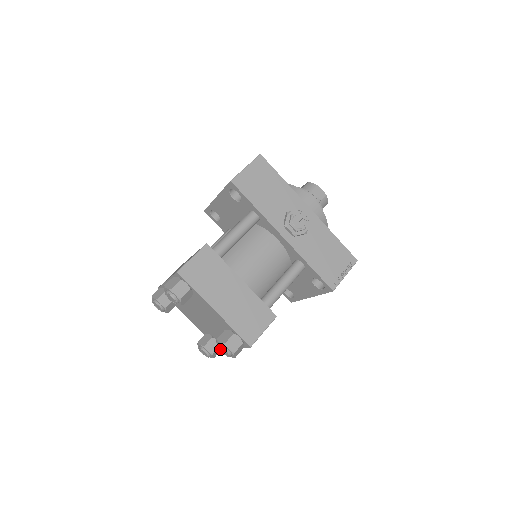
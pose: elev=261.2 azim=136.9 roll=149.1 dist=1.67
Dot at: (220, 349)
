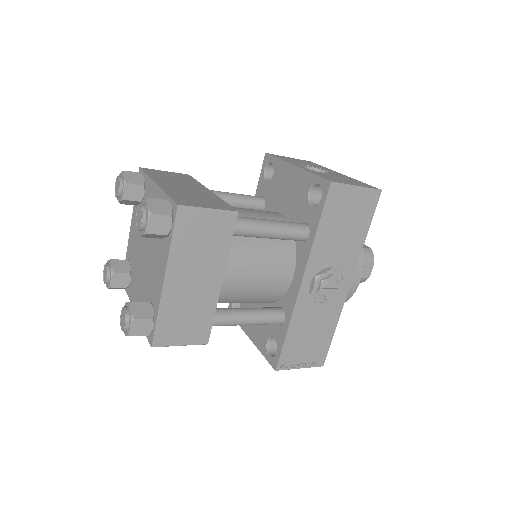
Dot at: (123, 312)
